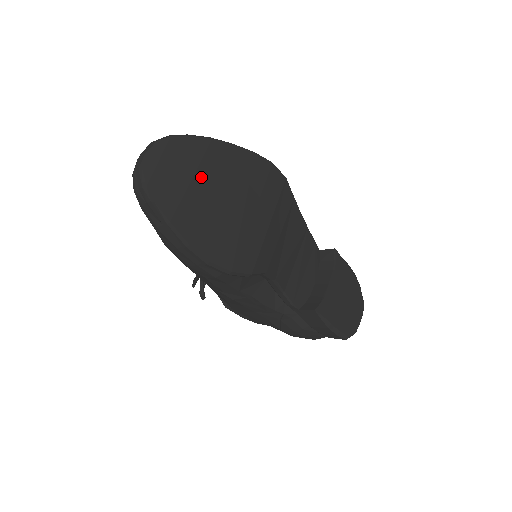
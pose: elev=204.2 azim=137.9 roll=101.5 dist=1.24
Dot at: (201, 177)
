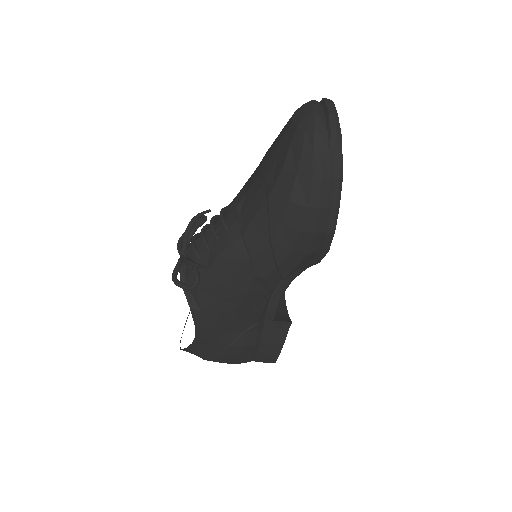
Dot at: occluded
